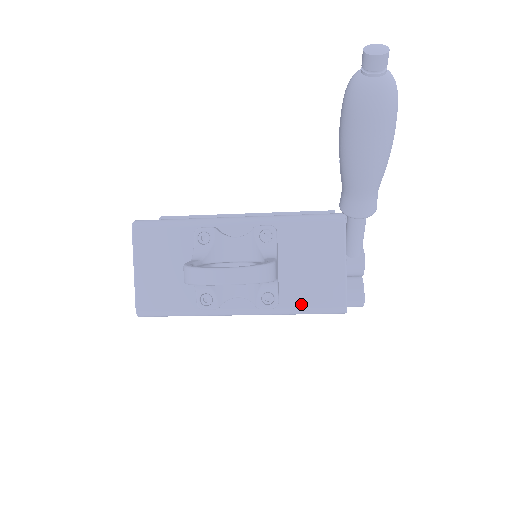
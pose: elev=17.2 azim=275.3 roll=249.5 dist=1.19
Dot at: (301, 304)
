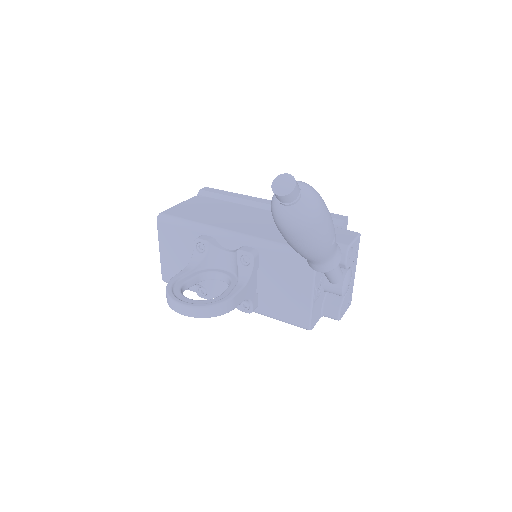
Dot at: (274, 314)
